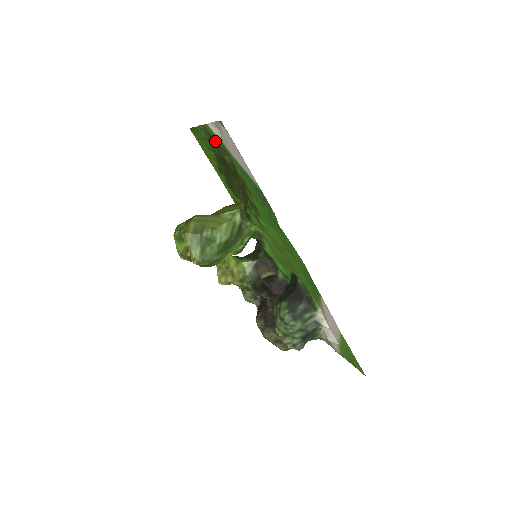
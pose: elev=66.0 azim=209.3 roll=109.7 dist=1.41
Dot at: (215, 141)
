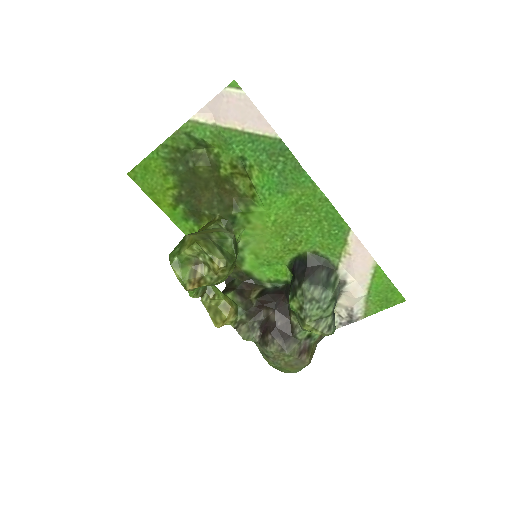
Dot at: (184, 152)
